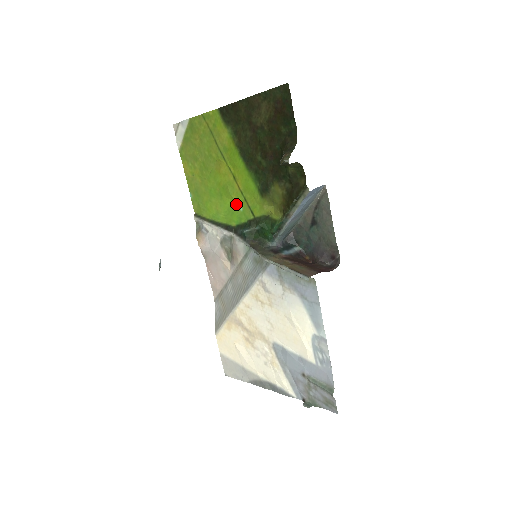
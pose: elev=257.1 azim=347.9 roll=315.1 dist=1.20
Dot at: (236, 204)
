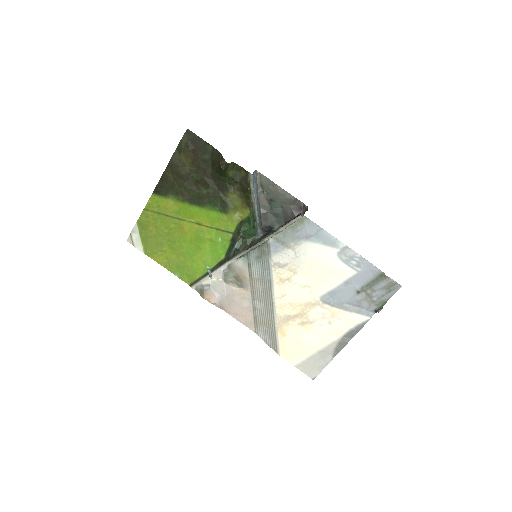
Dot at: (213, 240)
